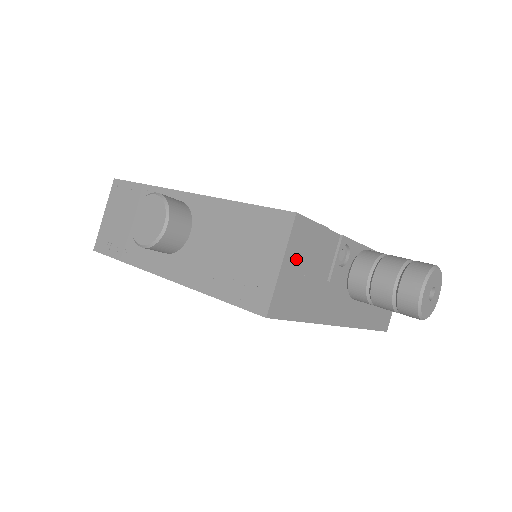
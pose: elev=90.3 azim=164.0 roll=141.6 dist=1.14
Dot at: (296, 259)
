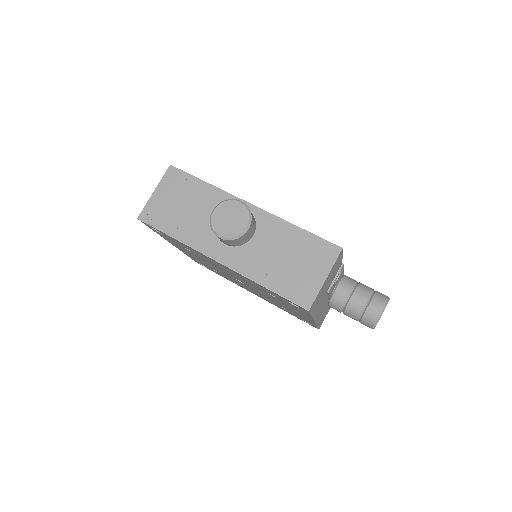
Dot at: (329, 276)
